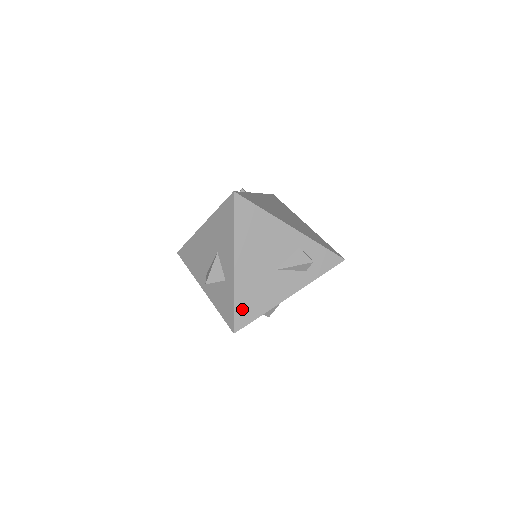
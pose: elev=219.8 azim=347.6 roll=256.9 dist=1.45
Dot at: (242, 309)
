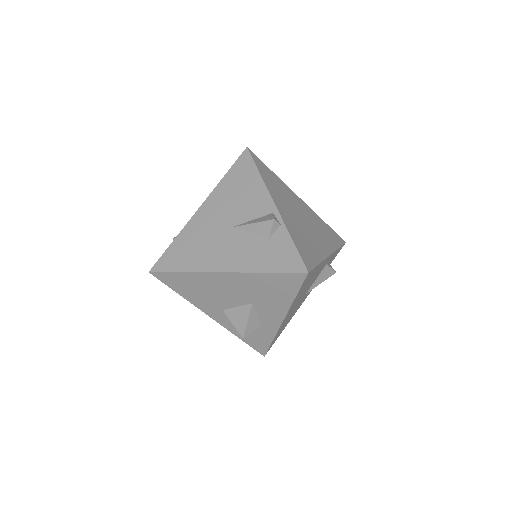
Dot at: (275, 339)
